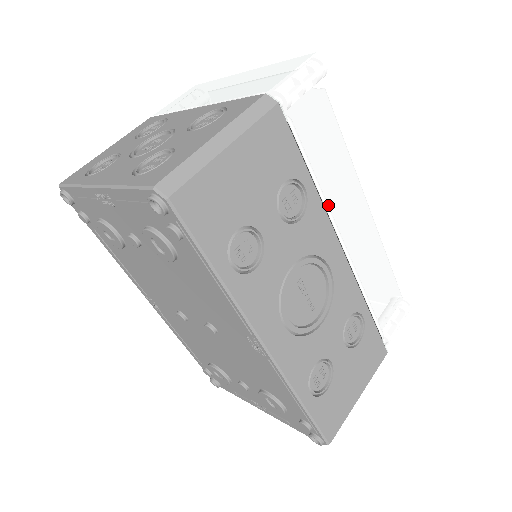
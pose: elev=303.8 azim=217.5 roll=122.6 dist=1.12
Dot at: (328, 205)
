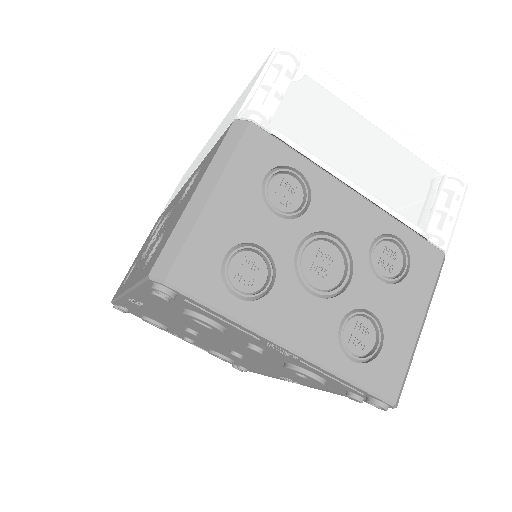
Dot at: occluded
